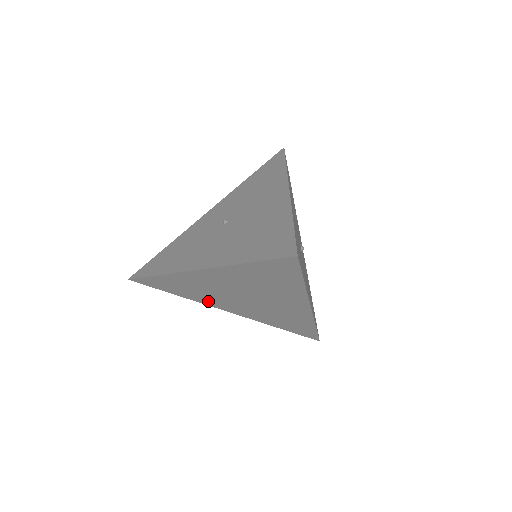
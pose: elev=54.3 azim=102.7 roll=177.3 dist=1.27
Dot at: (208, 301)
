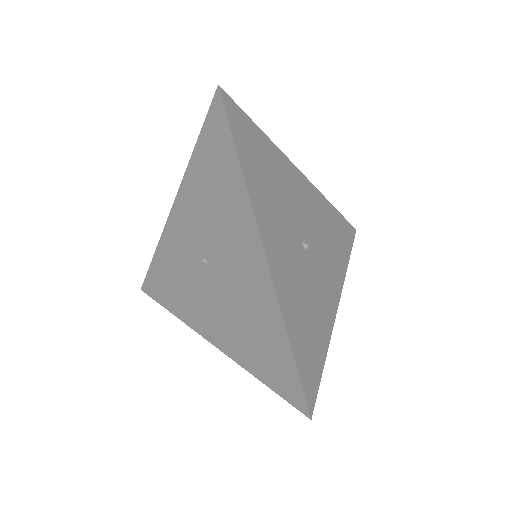
Dot at: occluded
